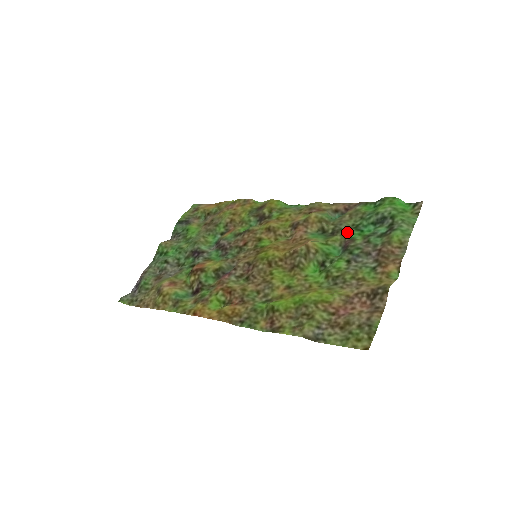
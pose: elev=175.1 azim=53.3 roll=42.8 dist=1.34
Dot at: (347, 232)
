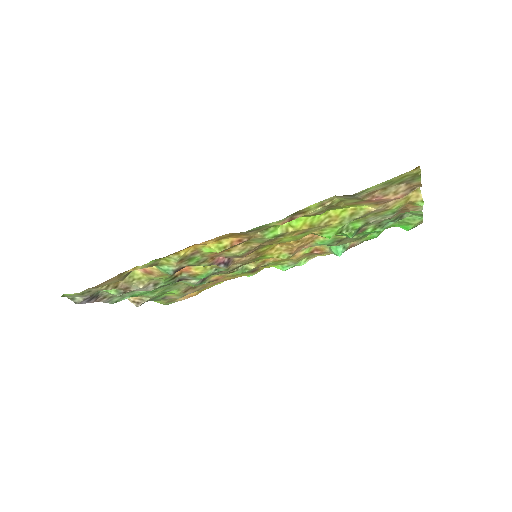
Dot at: (356, 235)
